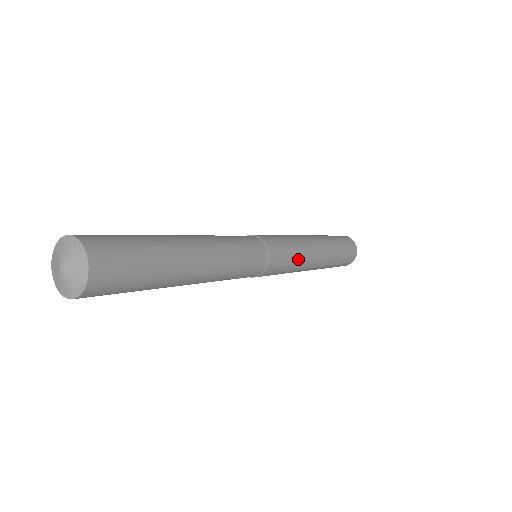
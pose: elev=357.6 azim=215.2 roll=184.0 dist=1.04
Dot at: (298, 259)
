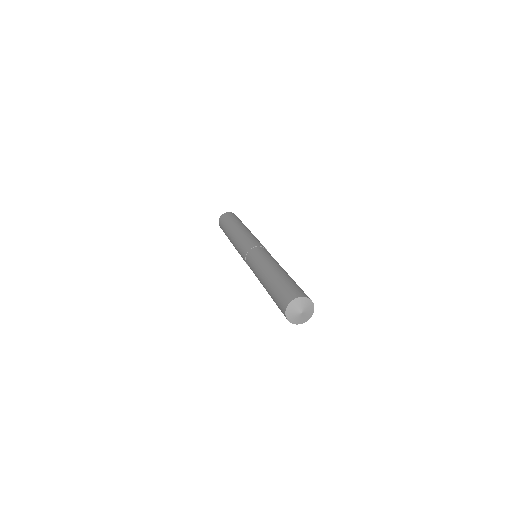
Dot at: occluded
